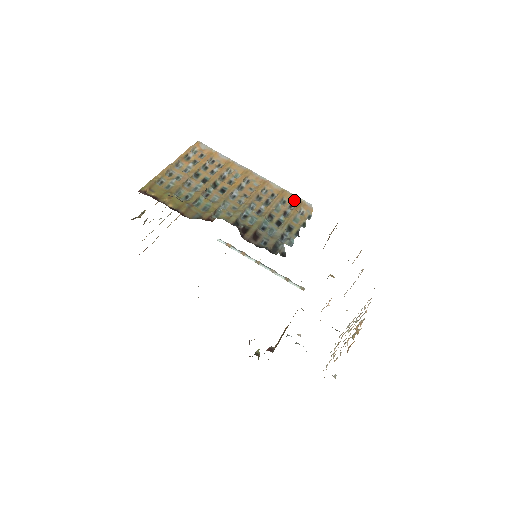
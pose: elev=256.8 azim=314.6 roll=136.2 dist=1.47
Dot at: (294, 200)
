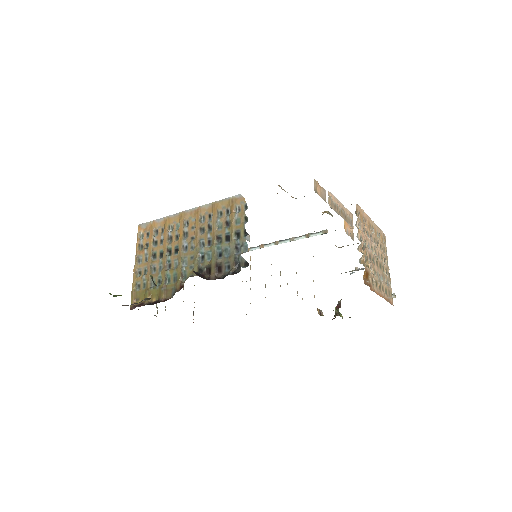
Dot at: (226, 204)
